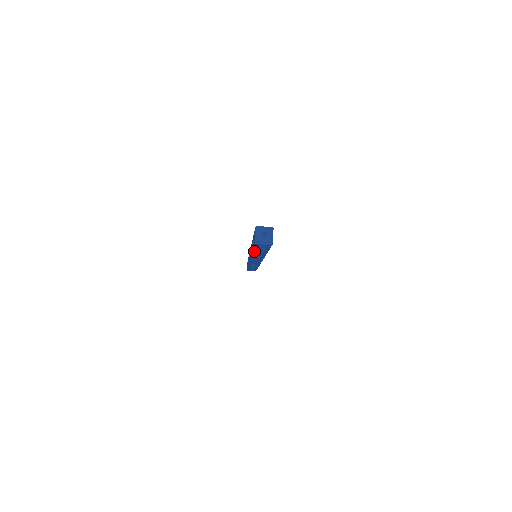
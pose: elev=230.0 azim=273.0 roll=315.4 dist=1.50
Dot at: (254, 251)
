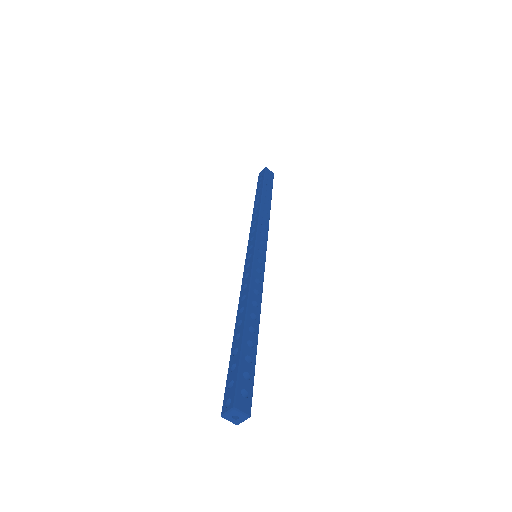
Dot at: (232, 352)
